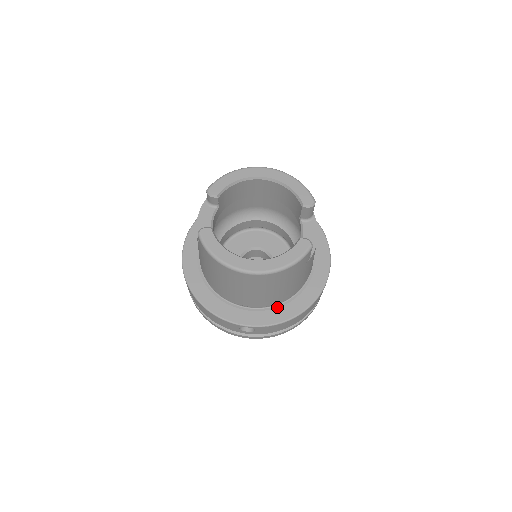
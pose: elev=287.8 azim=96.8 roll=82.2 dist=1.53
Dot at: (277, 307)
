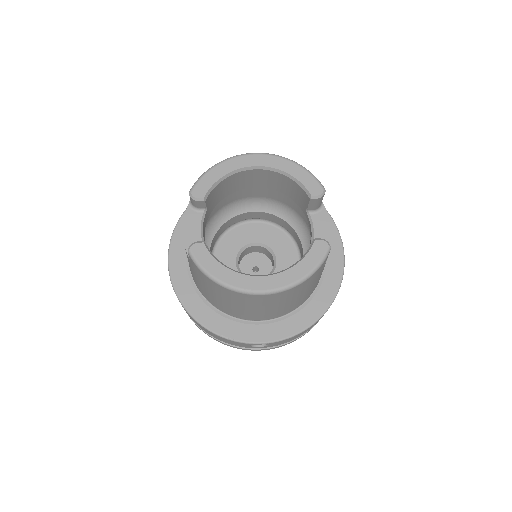
Dot at: (291, 315)
